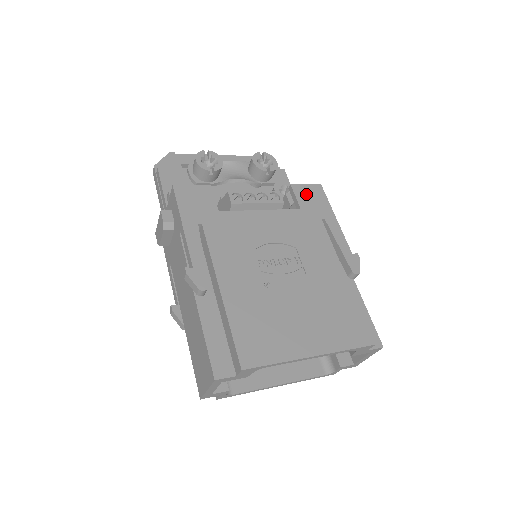
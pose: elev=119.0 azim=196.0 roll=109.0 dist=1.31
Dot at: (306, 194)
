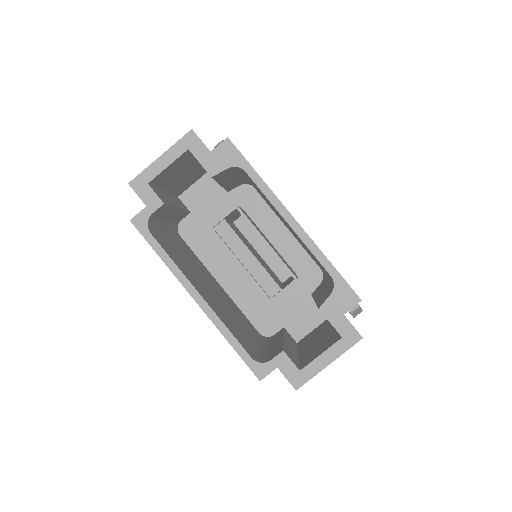
Dot at: occluded
